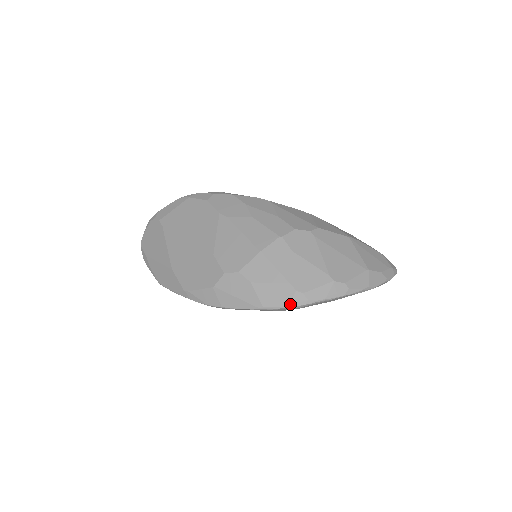
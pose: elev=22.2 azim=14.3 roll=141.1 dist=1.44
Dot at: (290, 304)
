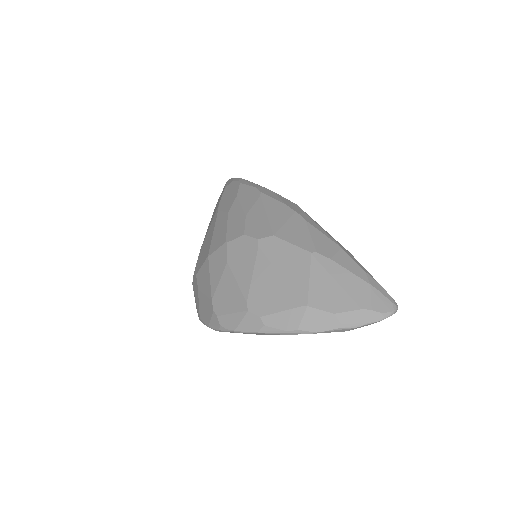
Dot at: (210, 324)
